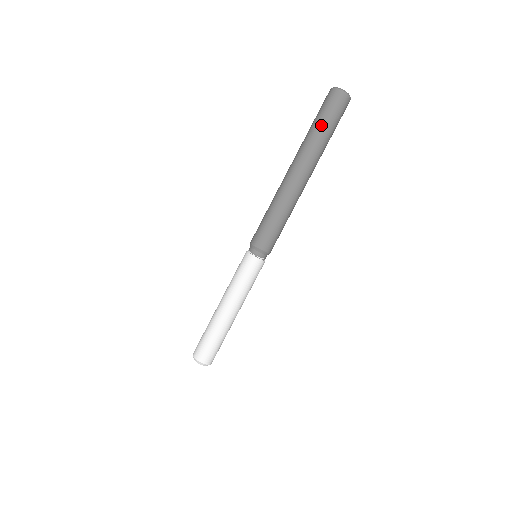
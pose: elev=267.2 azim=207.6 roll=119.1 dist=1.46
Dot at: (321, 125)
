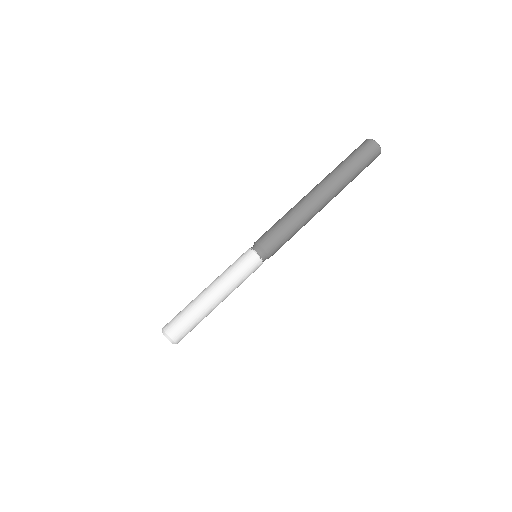
Dot at: (345, 161)
